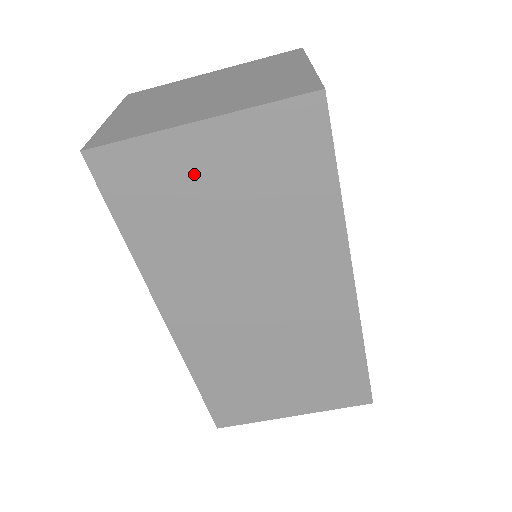
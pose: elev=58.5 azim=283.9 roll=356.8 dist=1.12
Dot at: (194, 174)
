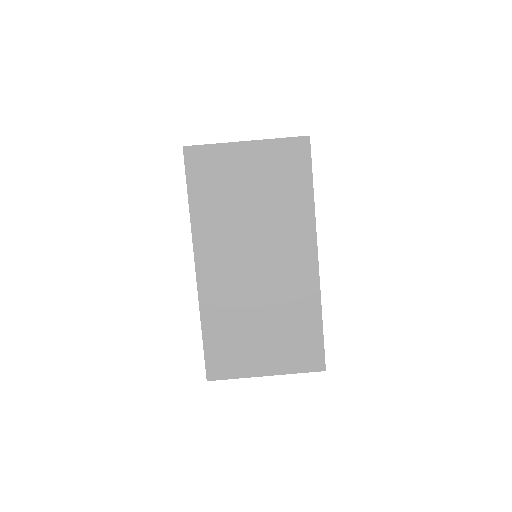
Dot at: (238, 169)
